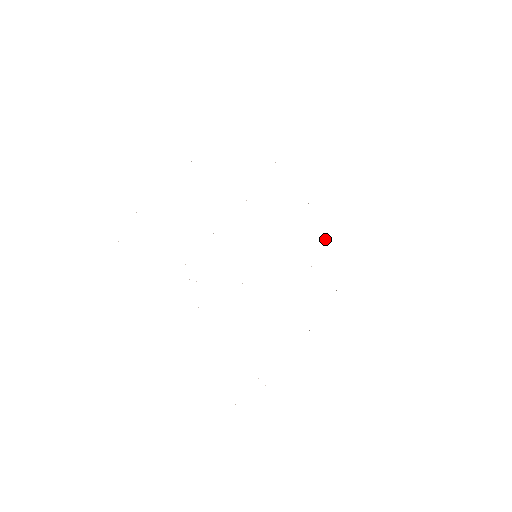
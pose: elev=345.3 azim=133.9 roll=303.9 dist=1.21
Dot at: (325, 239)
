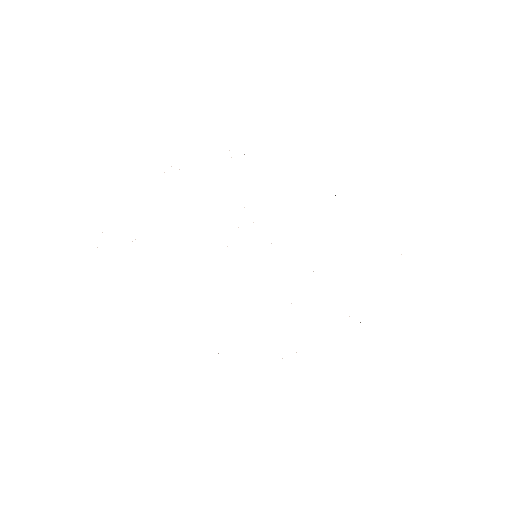
Dot at: occluded
